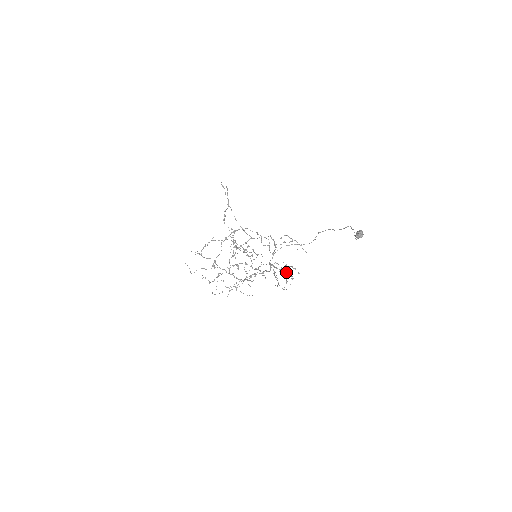
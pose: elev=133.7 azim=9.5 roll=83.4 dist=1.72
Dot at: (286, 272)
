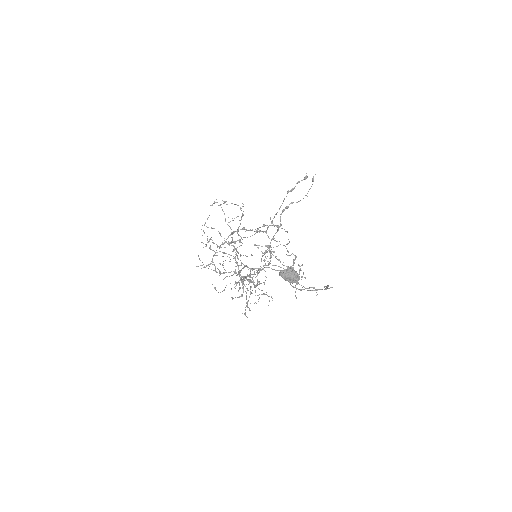
Dot at: occluded
